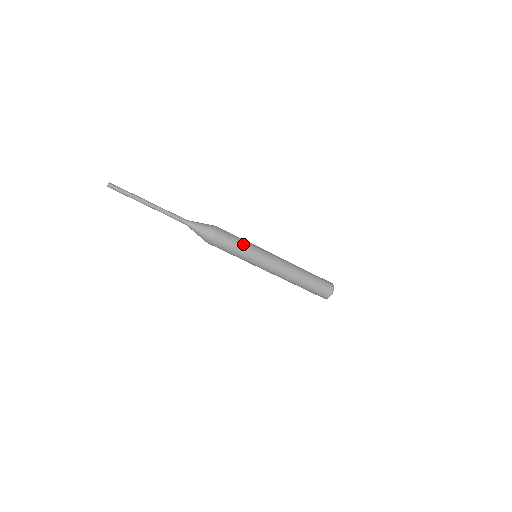
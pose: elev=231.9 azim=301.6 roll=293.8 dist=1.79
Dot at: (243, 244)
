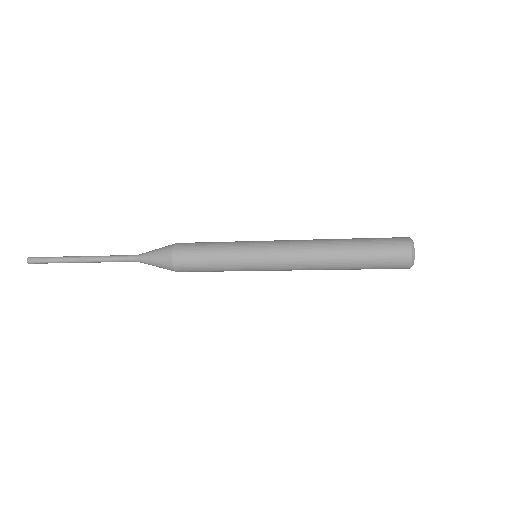
Dot at: (223, 270)
